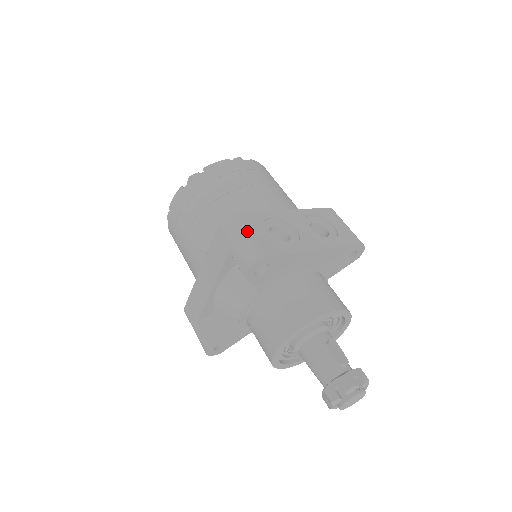
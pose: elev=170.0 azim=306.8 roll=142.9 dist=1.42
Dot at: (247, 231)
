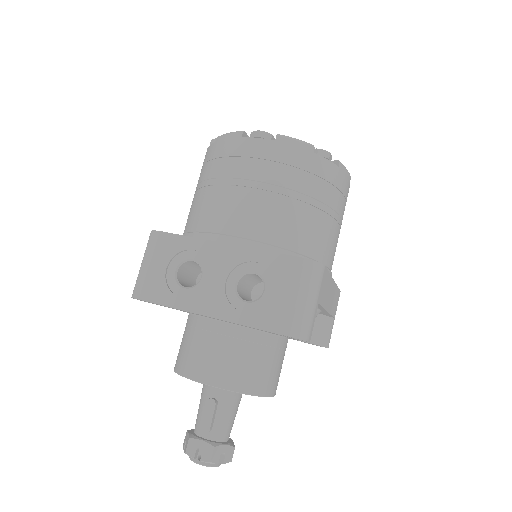
Dot at: (149, 259)
